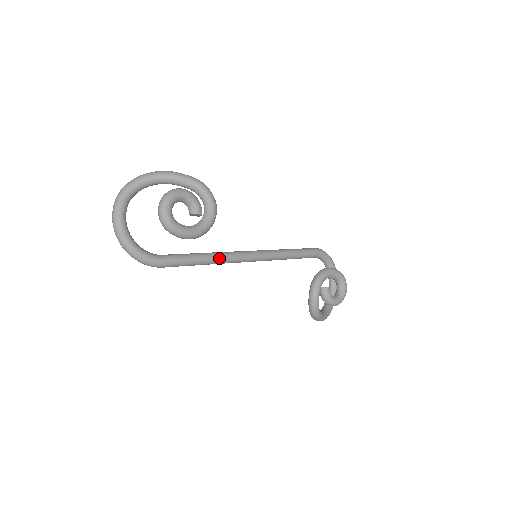
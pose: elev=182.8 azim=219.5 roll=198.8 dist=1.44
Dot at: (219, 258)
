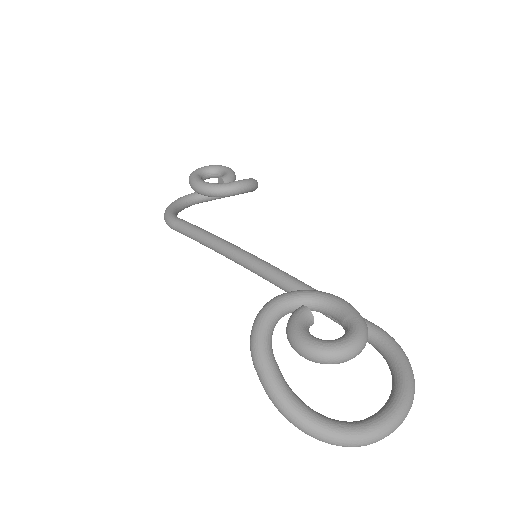
Dot at: (218, 239)
